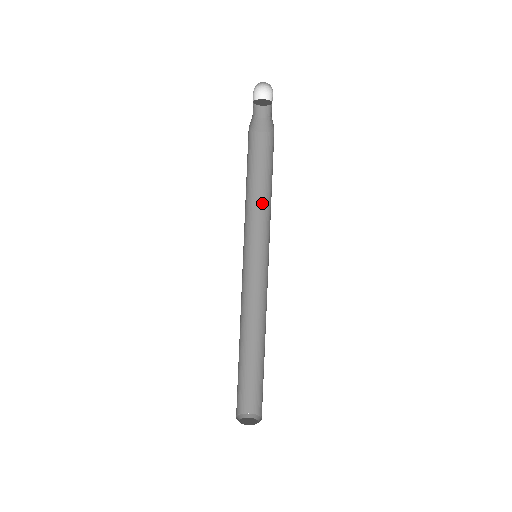
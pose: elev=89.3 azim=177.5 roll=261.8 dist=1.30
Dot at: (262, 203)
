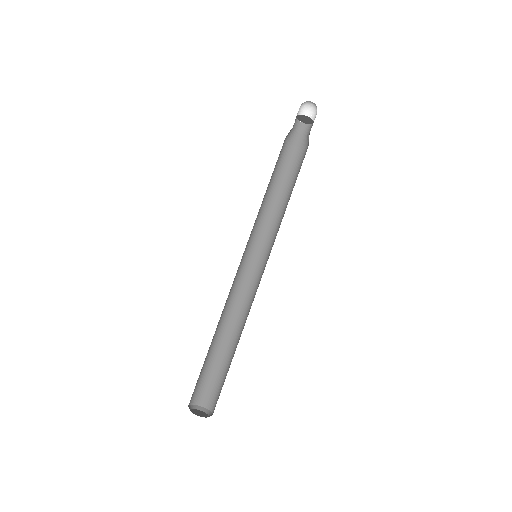
Dot at: (277, 210)
